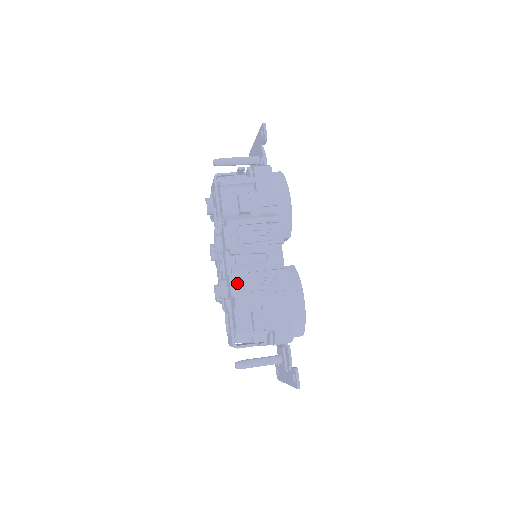
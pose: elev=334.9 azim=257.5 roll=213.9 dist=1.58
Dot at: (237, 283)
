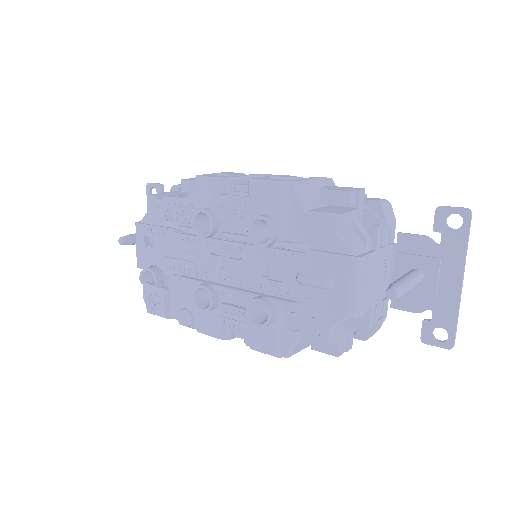
Dot at: (272, 180)
